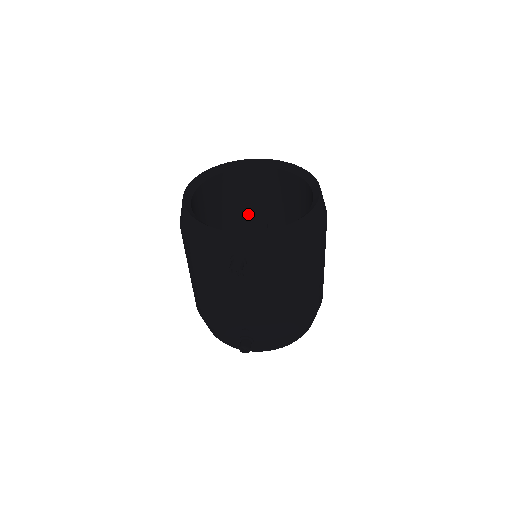
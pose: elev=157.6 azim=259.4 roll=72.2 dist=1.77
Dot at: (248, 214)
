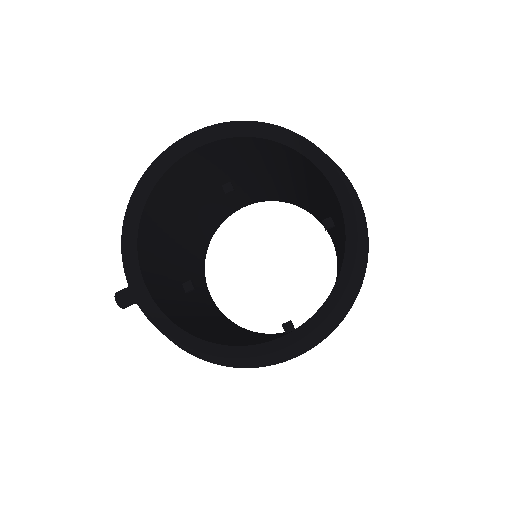
Dot at: (318, 194)
